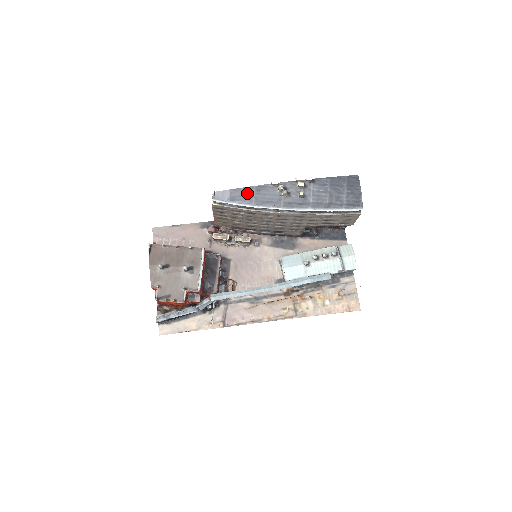
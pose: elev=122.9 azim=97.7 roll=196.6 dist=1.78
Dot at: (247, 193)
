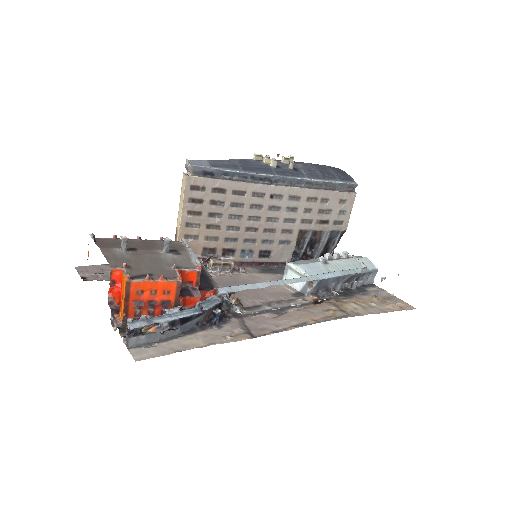
Dot at: (229, 163)
